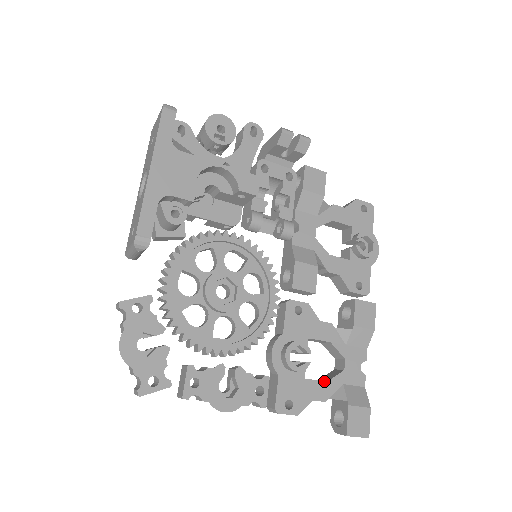
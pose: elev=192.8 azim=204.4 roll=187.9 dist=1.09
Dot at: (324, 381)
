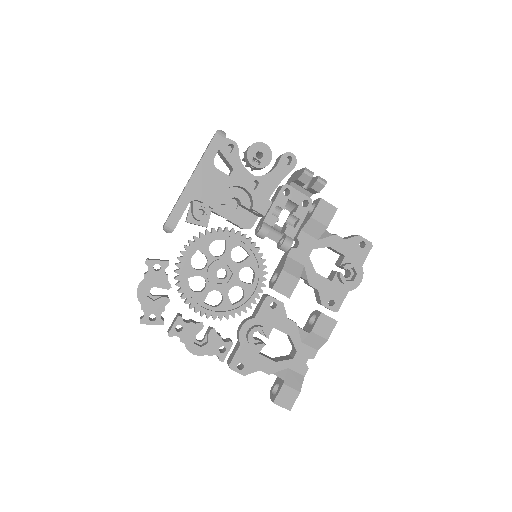
Dot at: (273, 360)
